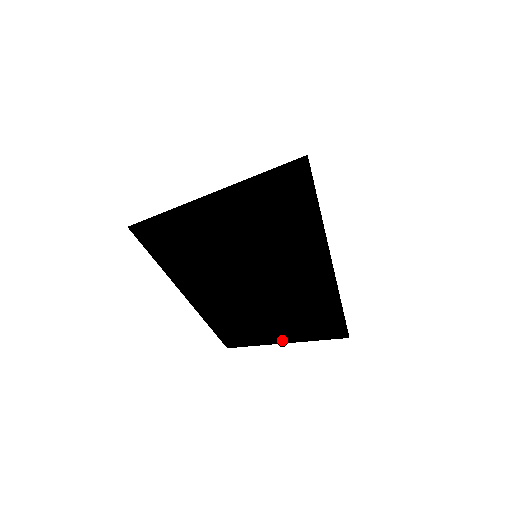
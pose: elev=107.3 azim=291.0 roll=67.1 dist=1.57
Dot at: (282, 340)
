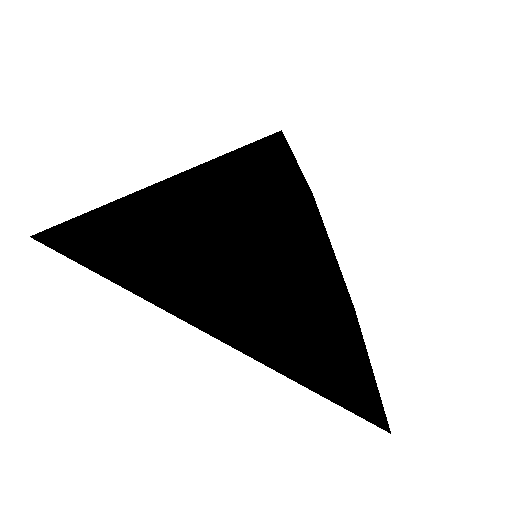
Dot at: occluded
